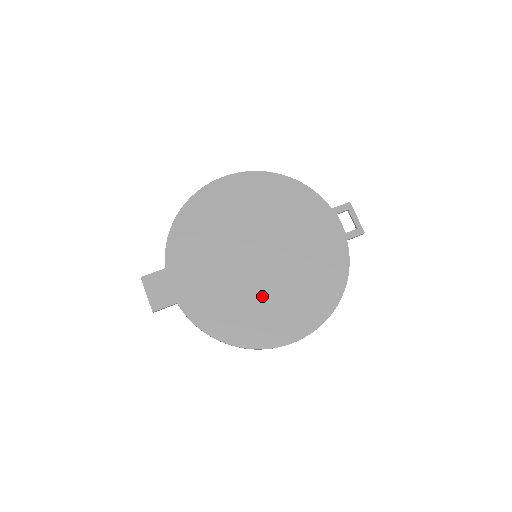
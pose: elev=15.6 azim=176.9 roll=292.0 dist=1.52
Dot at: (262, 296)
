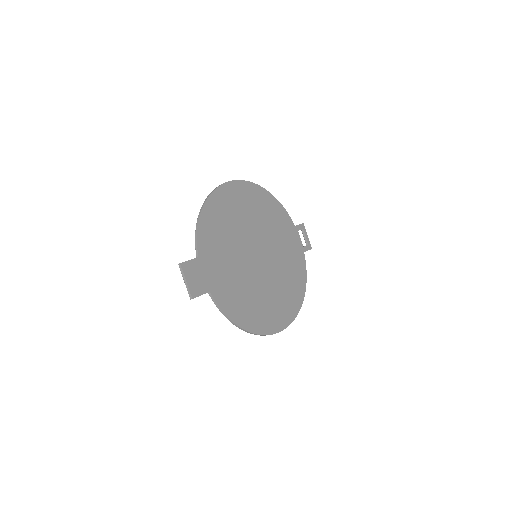
Dot at: (263, 291)
